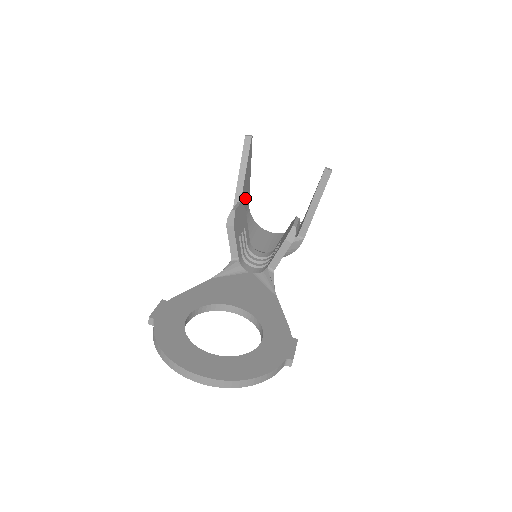
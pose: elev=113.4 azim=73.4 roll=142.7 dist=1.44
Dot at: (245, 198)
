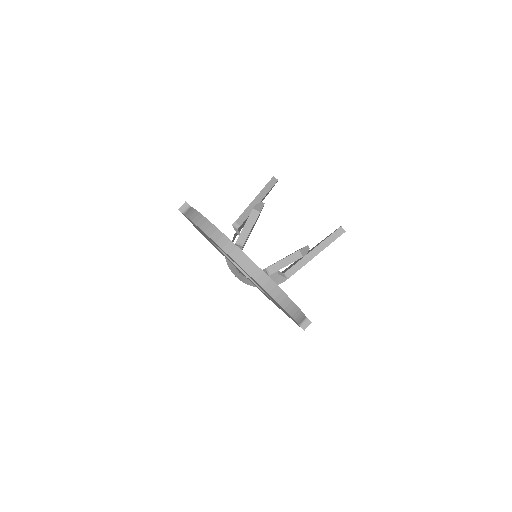
Dot at: (244, 223)
